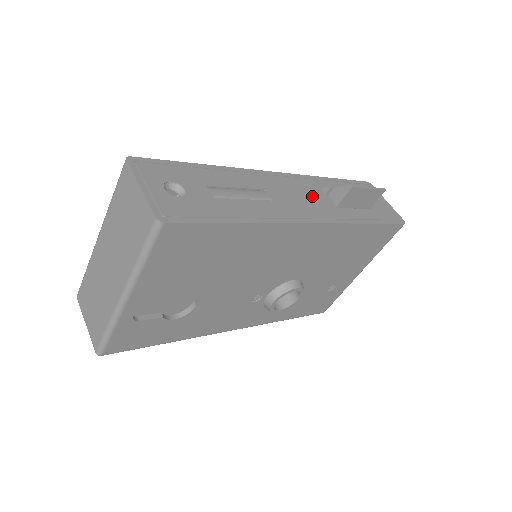
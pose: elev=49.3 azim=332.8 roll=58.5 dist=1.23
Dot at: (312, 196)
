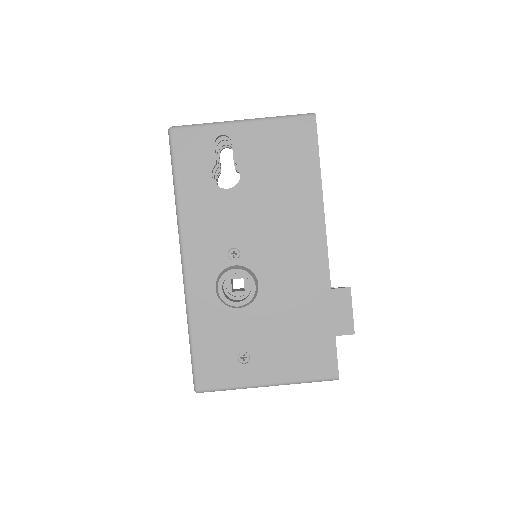
Dot at: occluded
